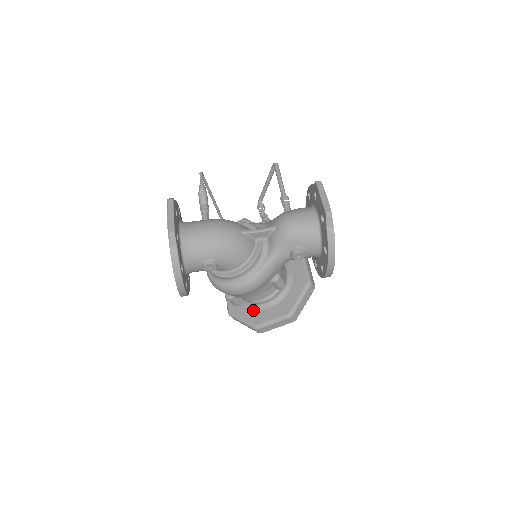
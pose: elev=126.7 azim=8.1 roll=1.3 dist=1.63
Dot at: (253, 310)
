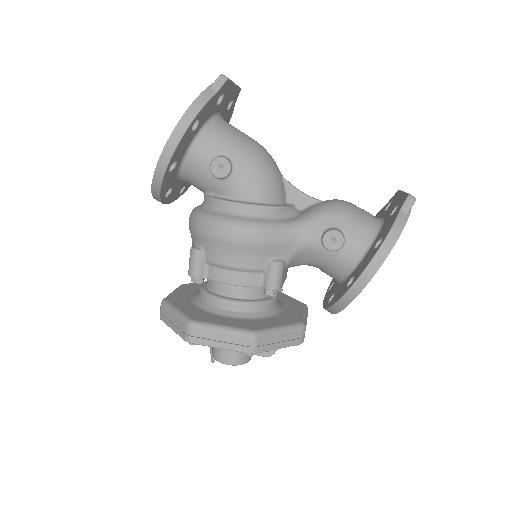
Dot at: (202, 309)
